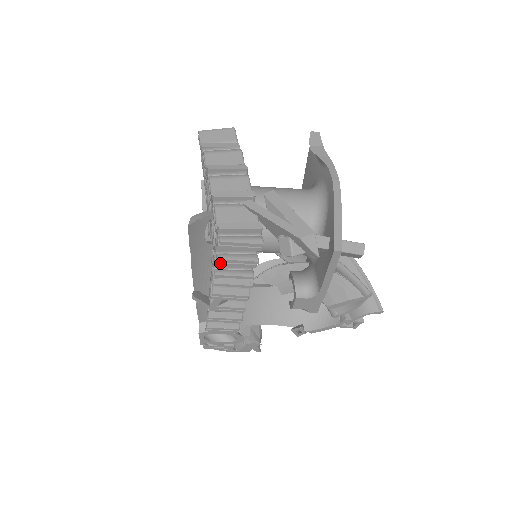
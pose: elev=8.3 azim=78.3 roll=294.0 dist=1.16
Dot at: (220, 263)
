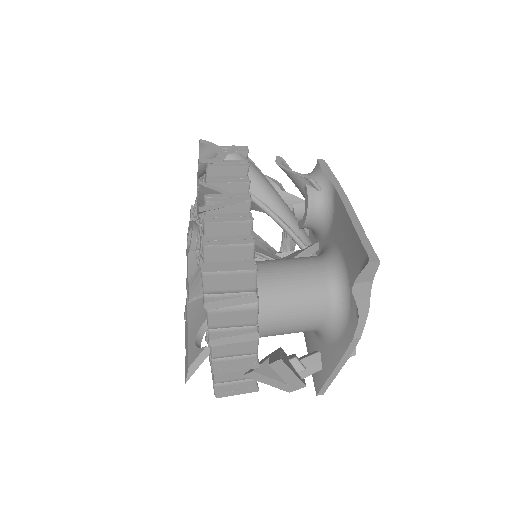
Dot at: occluded
